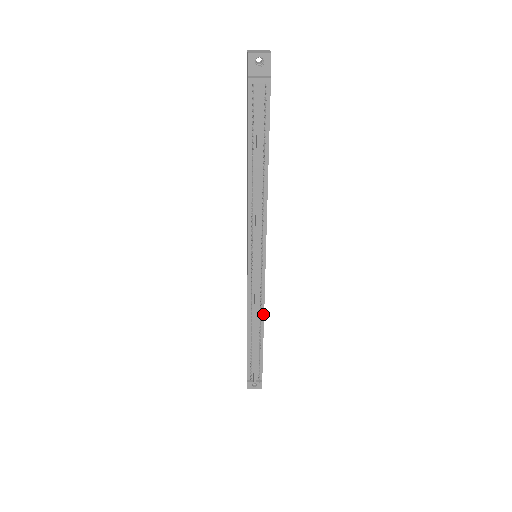
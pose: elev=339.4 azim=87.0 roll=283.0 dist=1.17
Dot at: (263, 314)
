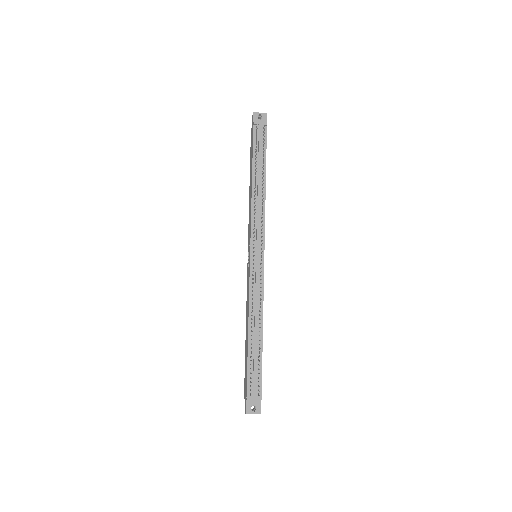
Dot at: (262, 309)
